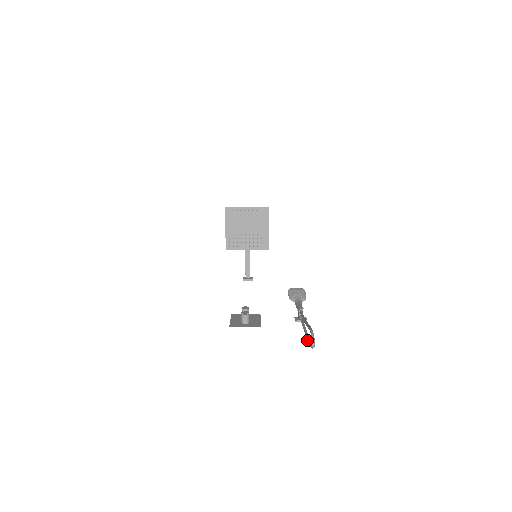
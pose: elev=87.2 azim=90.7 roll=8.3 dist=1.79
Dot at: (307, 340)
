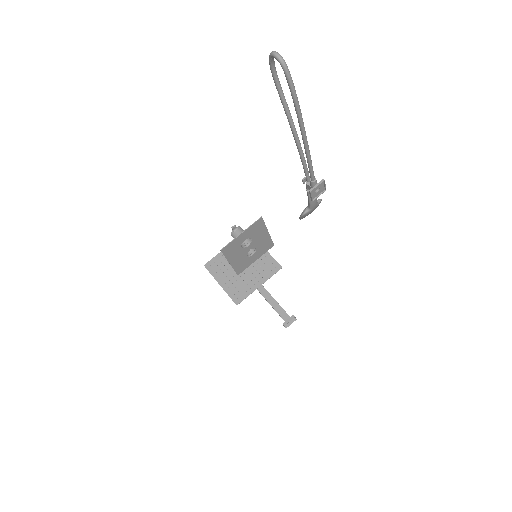
Dot at: occluded
